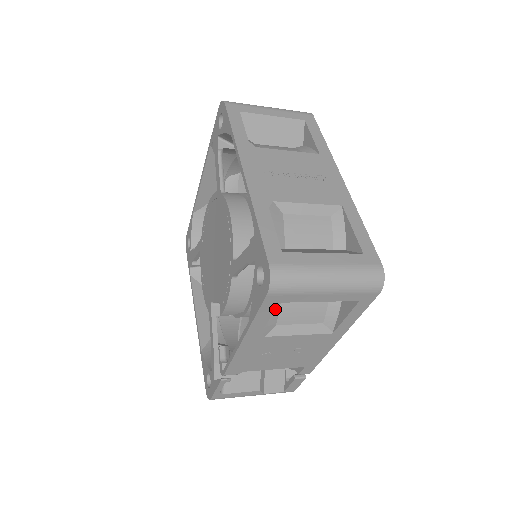
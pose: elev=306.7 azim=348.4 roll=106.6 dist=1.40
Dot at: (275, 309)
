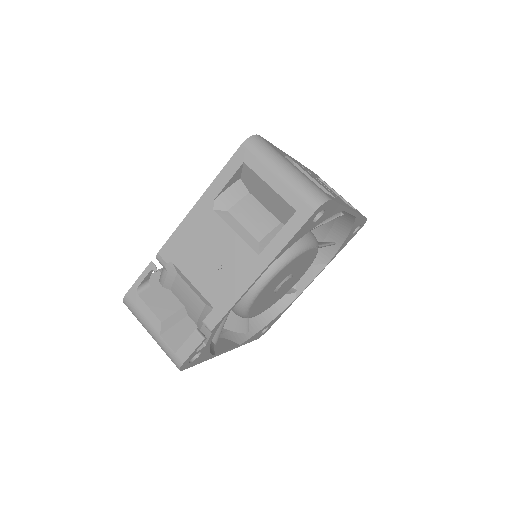
Dot at: (237, 195)
